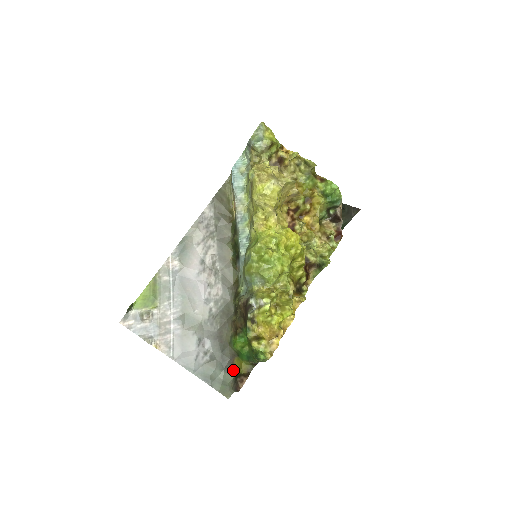
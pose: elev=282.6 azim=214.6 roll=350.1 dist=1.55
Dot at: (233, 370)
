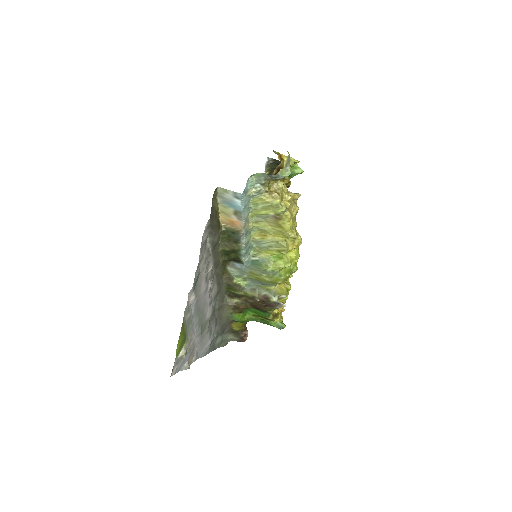
Dot at: (231, 330)
